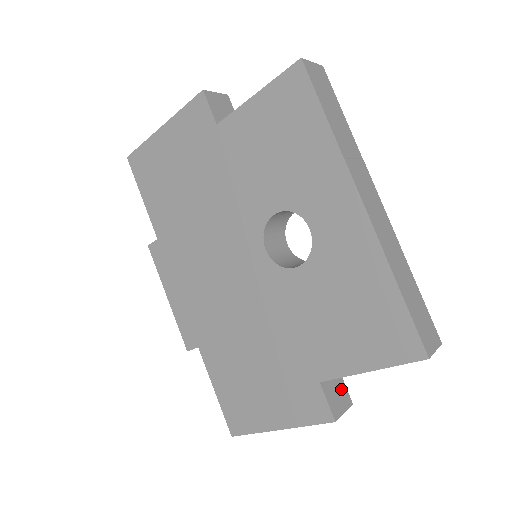
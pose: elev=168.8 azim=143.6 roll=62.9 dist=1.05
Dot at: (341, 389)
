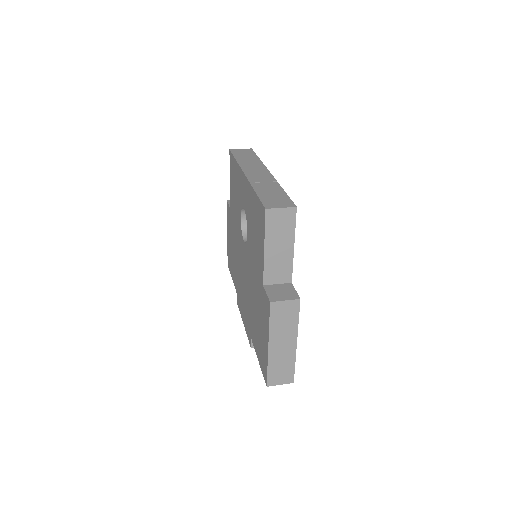
Dot at: (289, 291)
